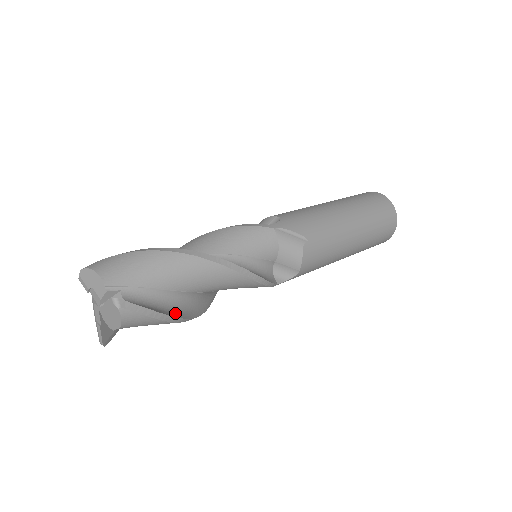
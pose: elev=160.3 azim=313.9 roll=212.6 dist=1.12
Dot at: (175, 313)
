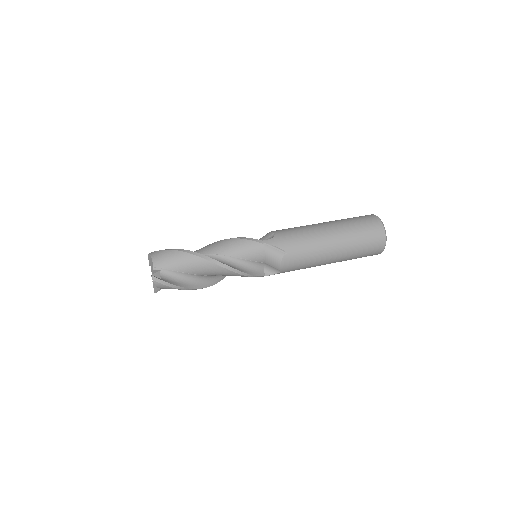
Dot at: (188, 285)
